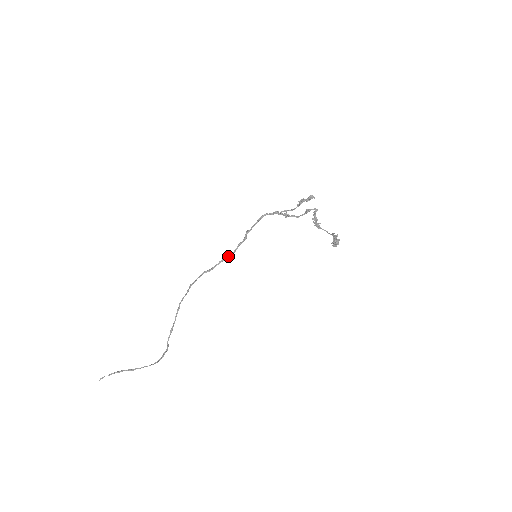
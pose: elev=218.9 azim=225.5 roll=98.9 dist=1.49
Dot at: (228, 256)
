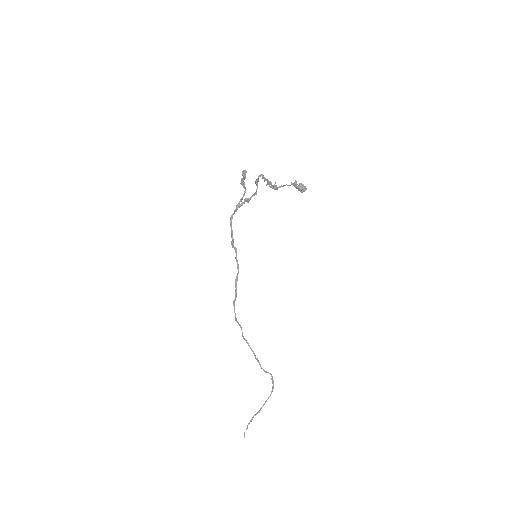
Dot at: (237, 276)
